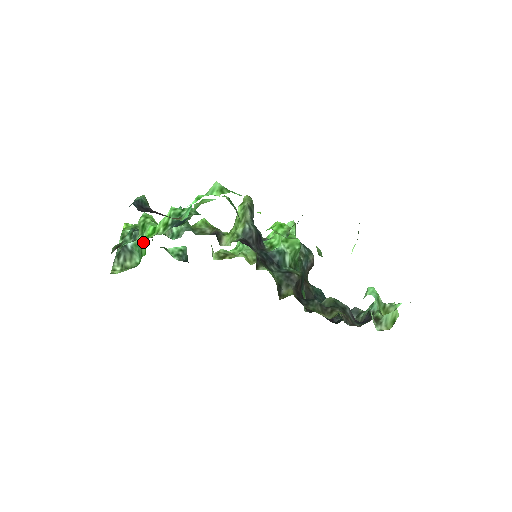
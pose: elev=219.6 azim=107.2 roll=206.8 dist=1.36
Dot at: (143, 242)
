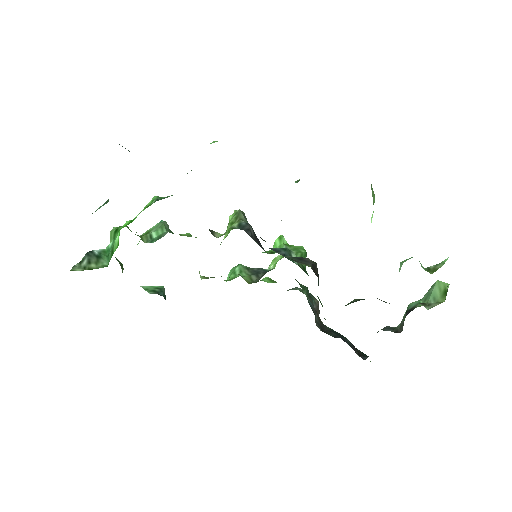
Dot at: (116, 237)
